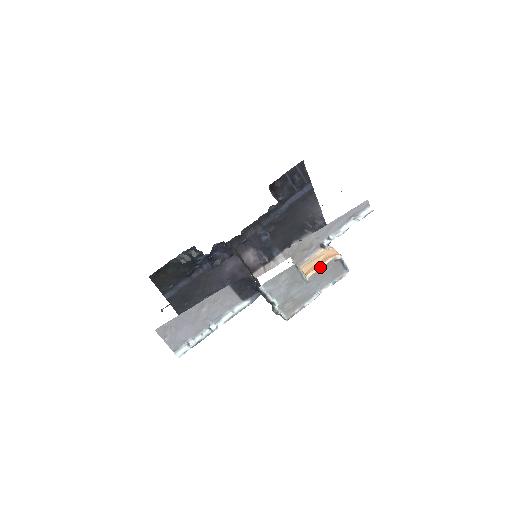
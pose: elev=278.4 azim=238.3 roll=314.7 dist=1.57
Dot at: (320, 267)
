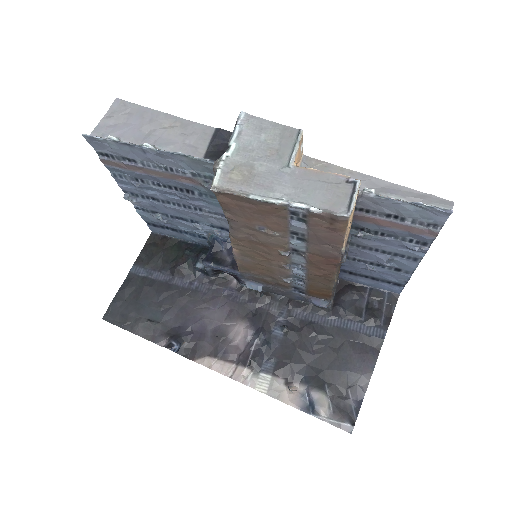
Dot at: (321, 171)
